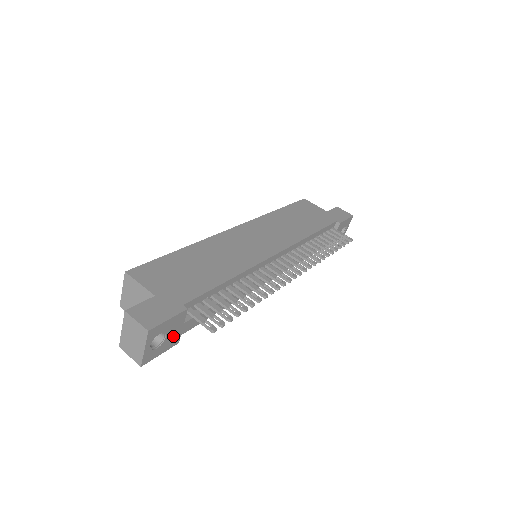
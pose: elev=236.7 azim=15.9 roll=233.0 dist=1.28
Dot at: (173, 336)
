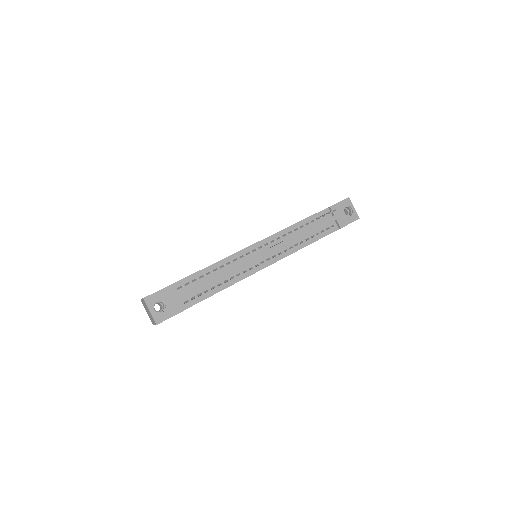
Dot at: (173, 304)
